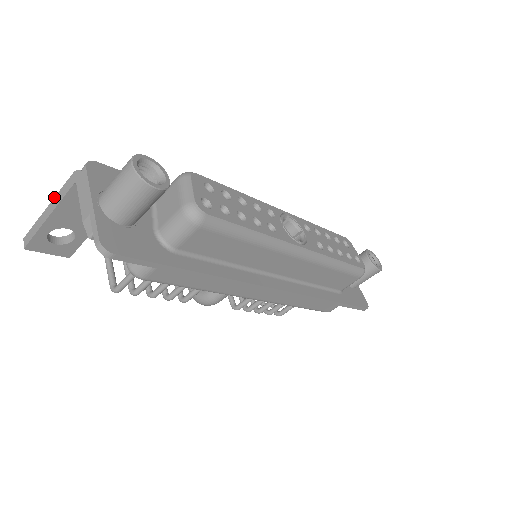
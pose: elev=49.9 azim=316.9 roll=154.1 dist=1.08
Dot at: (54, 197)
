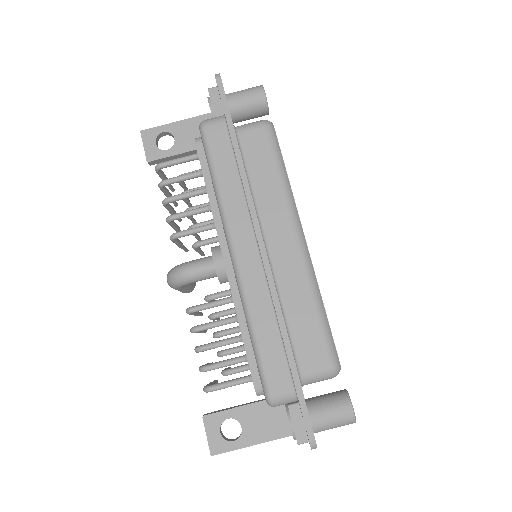
Dot at: occluded
